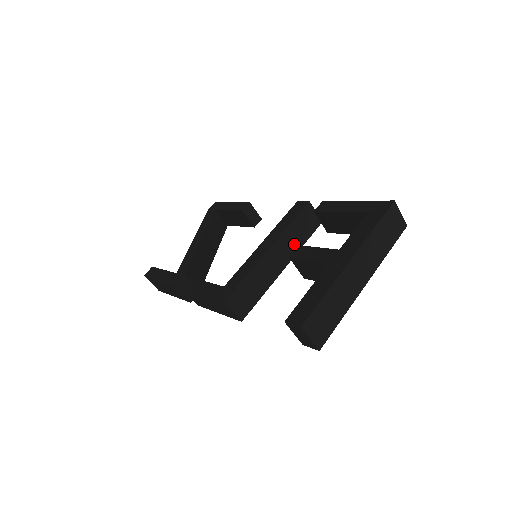
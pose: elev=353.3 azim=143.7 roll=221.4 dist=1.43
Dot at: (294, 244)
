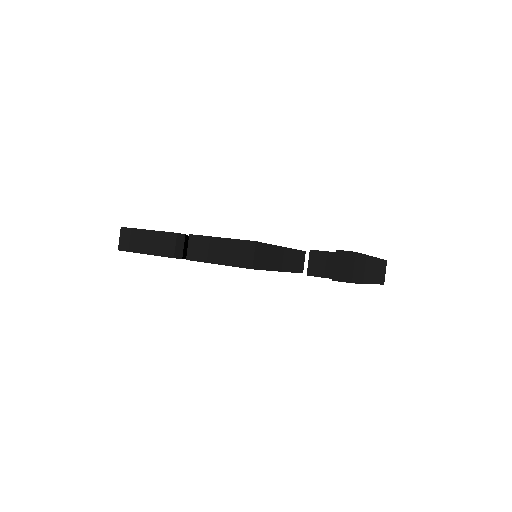
Dot at: (290, 264)
